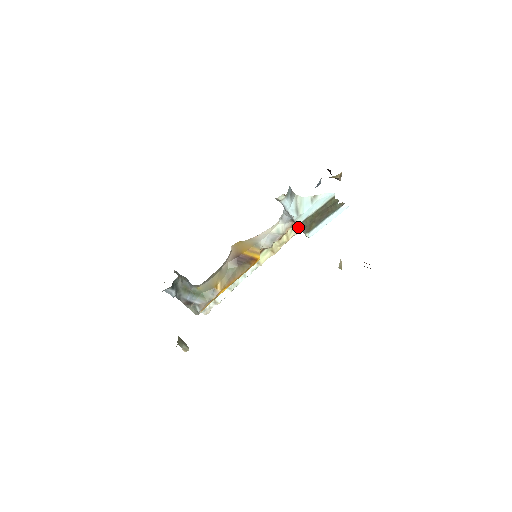
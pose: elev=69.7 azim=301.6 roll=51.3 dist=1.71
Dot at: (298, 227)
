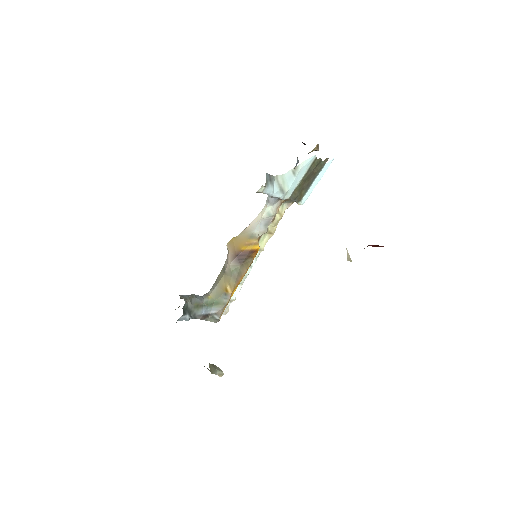
Dot at: (288, 201)
